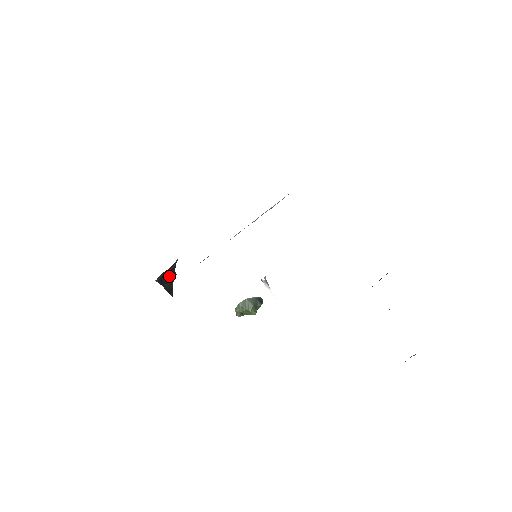
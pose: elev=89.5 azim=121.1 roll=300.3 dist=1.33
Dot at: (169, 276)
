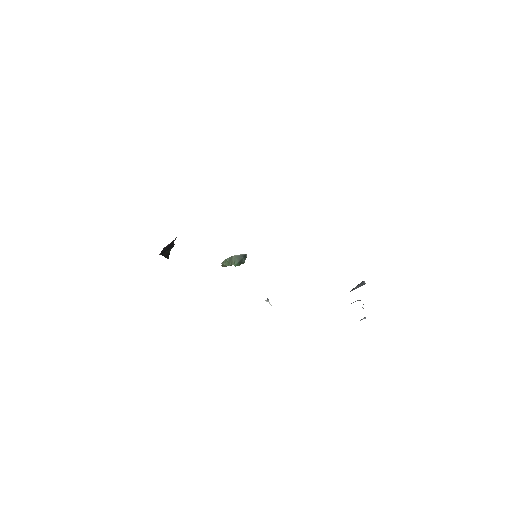
Dot at: (168, 247)
